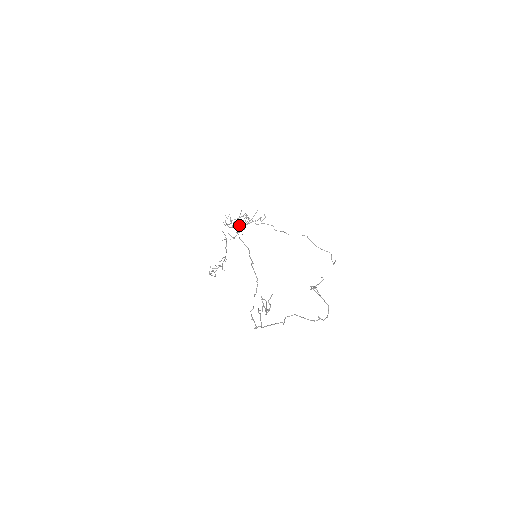
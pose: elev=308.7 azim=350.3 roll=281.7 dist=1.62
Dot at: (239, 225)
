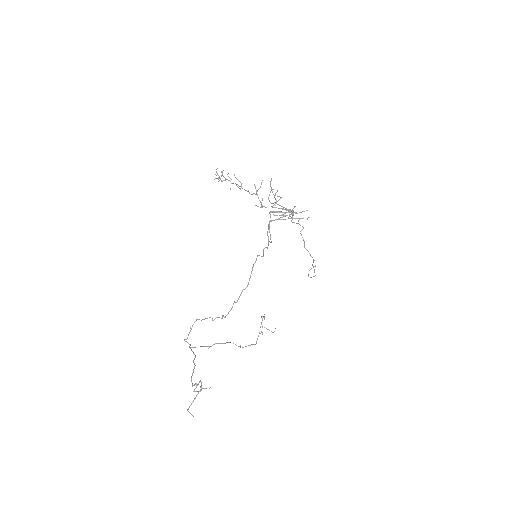
Dot at: occluded
